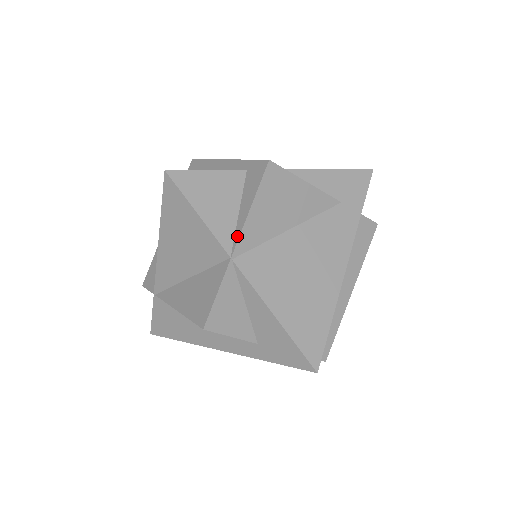
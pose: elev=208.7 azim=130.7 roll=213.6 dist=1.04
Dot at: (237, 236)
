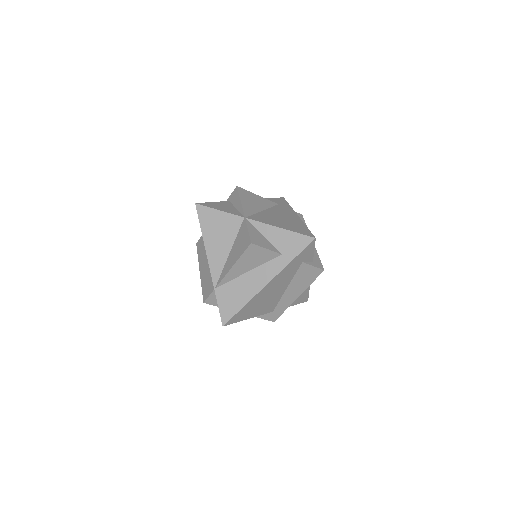
Dot at: (242, 211)
